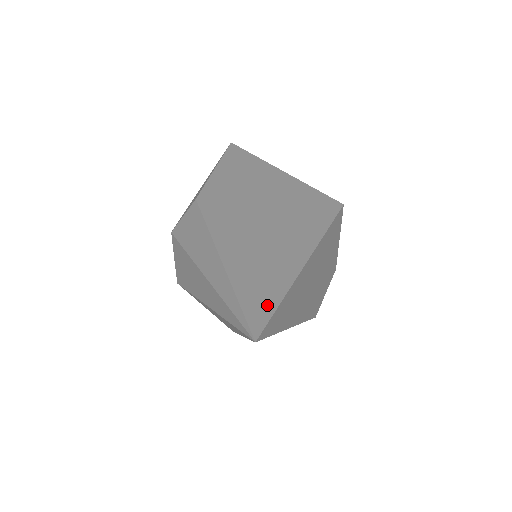
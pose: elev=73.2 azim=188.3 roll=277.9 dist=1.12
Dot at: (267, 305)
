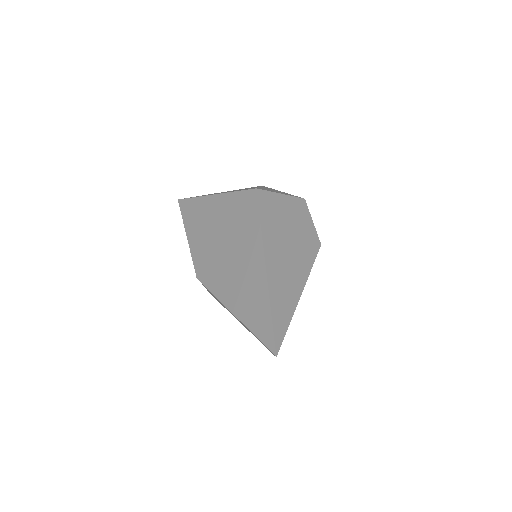
Dot at: (267, 326)
